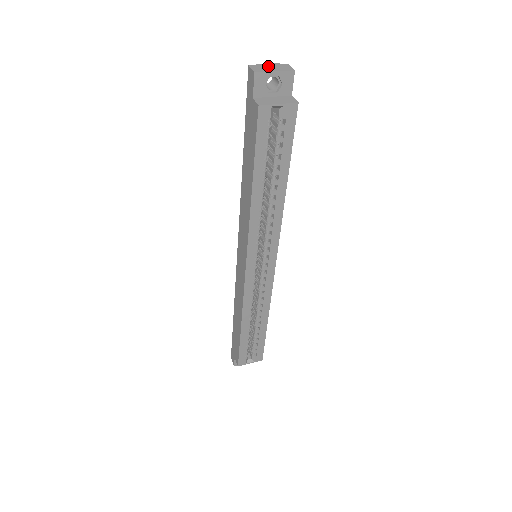
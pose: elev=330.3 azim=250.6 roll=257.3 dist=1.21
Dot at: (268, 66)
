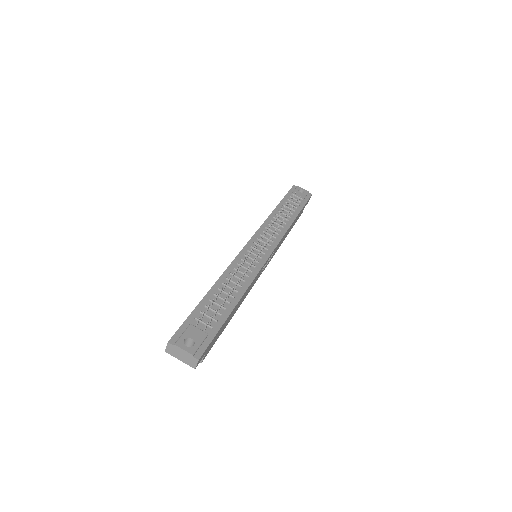
Dot at: (180, 353)
